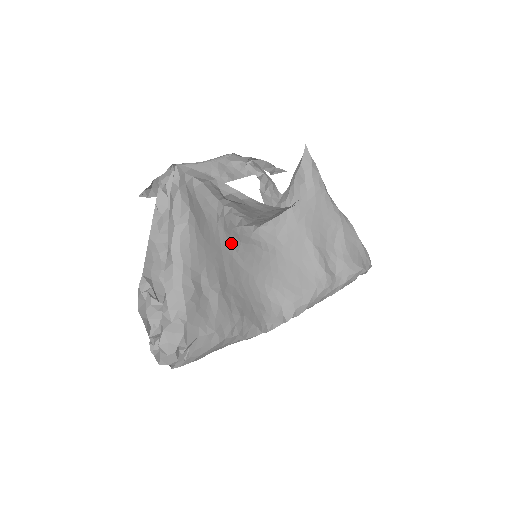
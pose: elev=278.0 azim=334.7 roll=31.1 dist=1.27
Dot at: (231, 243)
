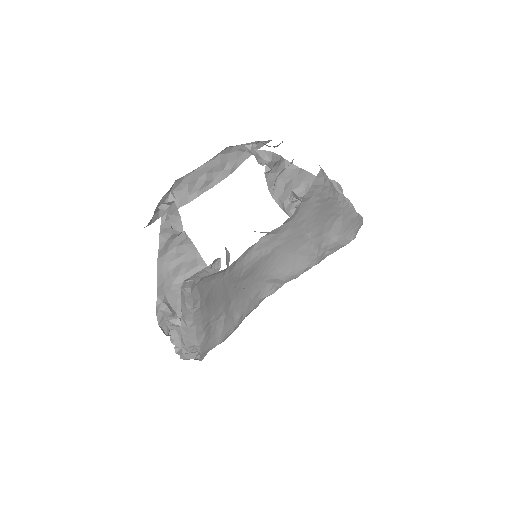
Dot at: (235, 276)
